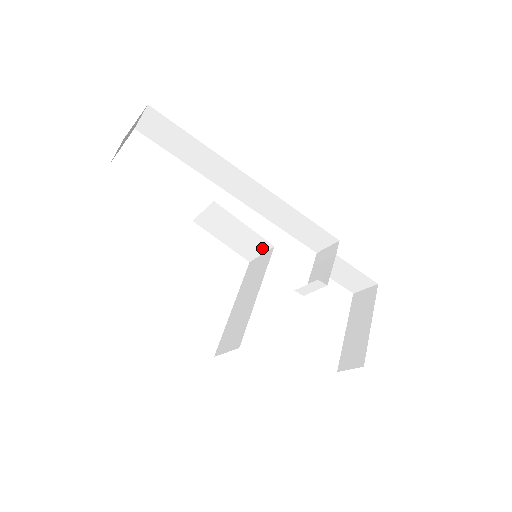
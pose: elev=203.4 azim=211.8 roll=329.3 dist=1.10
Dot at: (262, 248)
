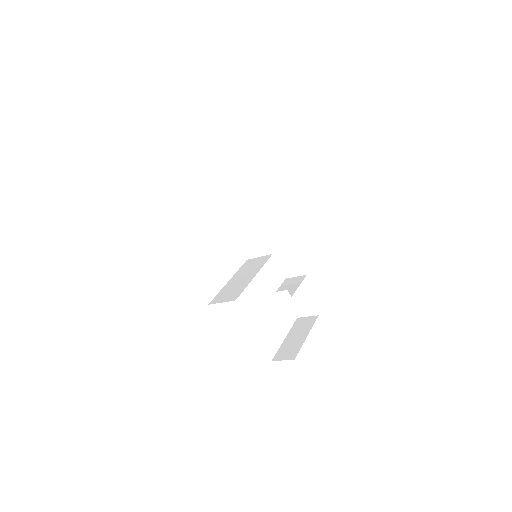
Dot at: (263, 252)
